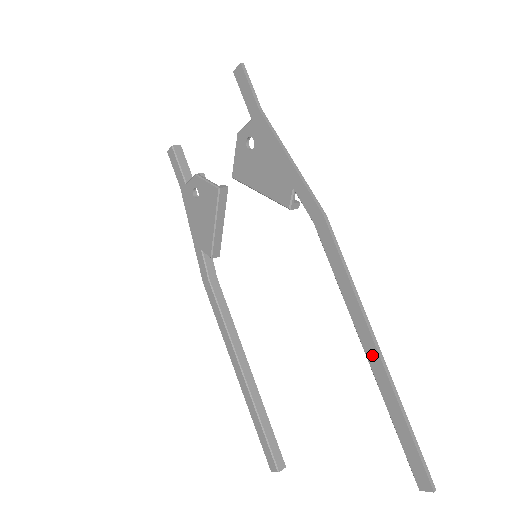
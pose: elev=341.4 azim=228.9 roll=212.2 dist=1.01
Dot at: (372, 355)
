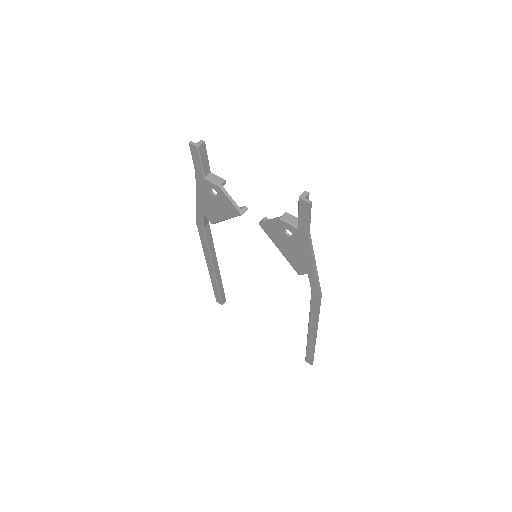
Dot at: (311, 335)
